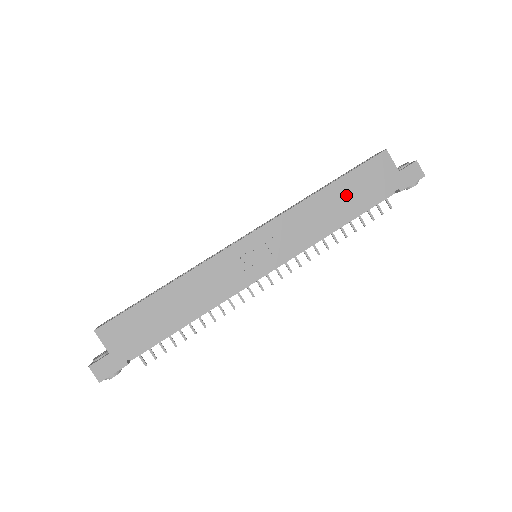
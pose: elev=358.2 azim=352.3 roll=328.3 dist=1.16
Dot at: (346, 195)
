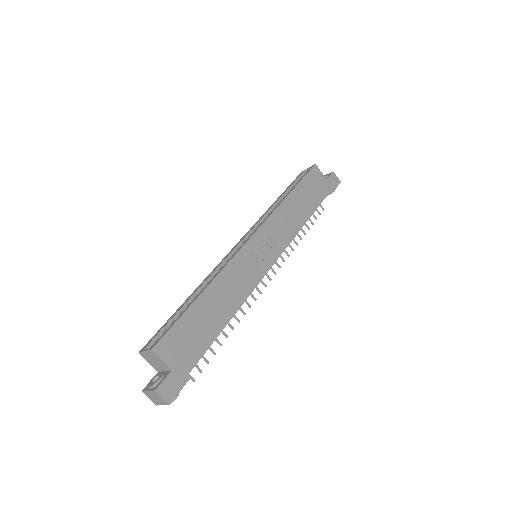
Dot at: (304, 198)
